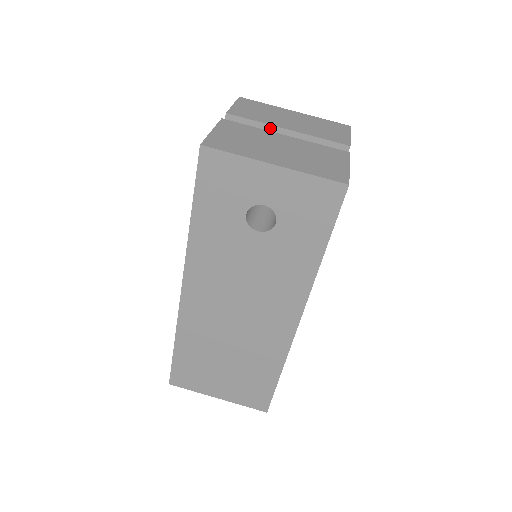
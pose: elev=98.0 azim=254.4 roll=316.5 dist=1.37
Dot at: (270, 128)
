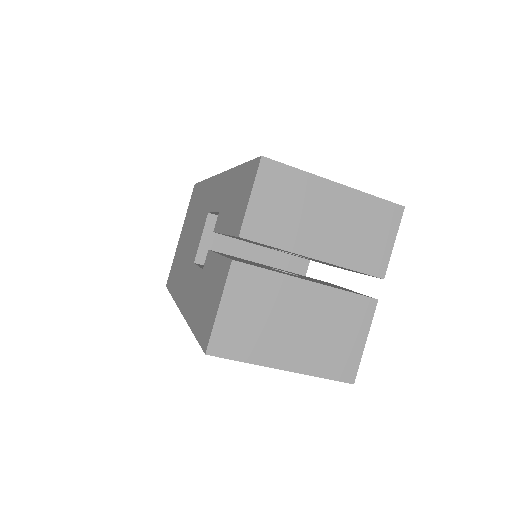
Dot at: occluded
